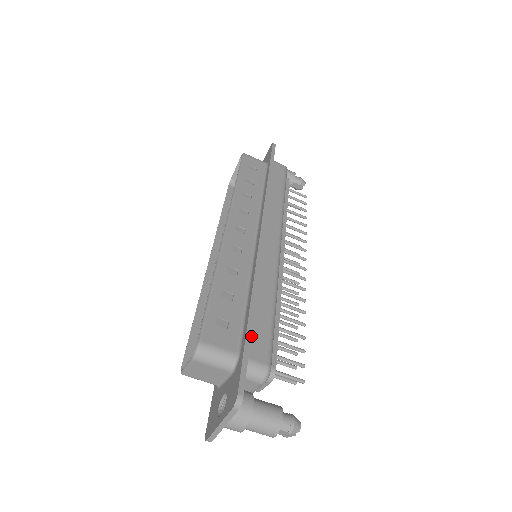
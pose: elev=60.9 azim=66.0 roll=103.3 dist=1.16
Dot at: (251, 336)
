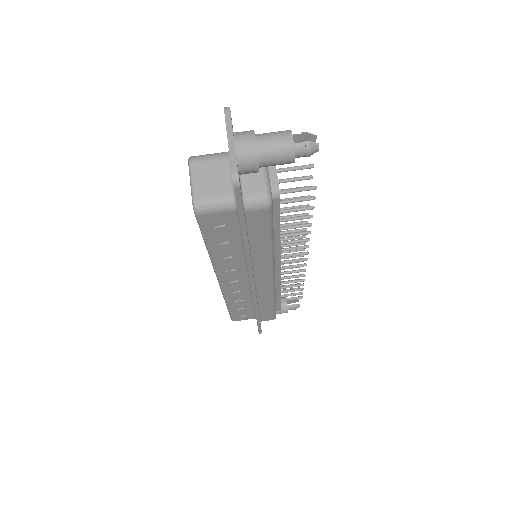
Dot at: occluded
